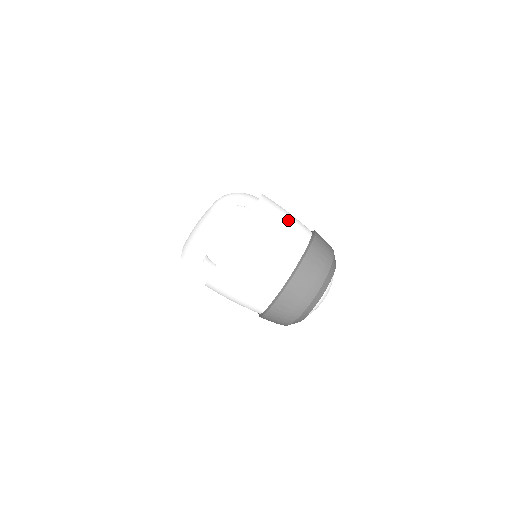
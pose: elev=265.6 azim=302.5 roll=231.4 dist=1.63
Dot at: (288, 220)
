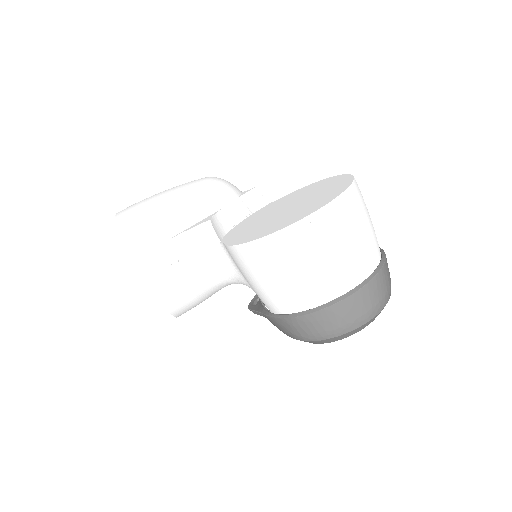
Dot at: occluded
